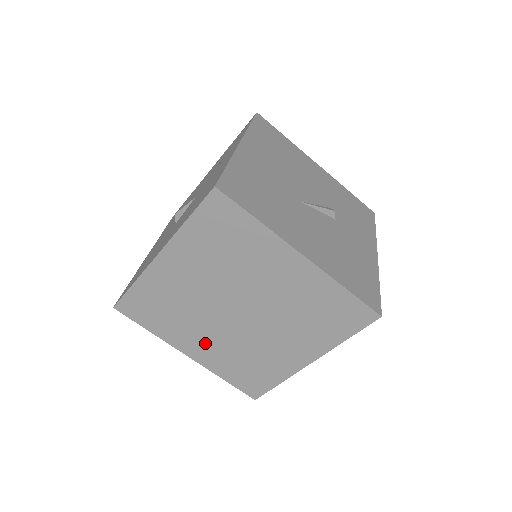
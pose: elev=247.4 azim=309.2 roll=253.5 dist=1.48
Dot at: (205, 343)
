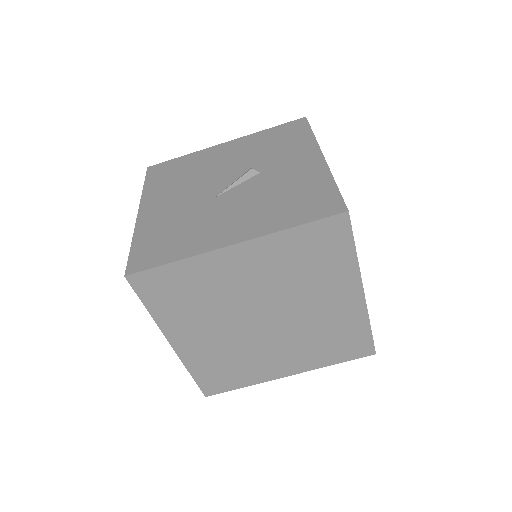
Dot at: (283, 358)
